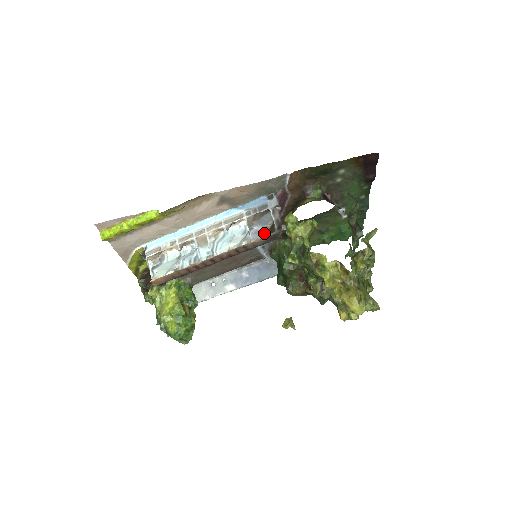
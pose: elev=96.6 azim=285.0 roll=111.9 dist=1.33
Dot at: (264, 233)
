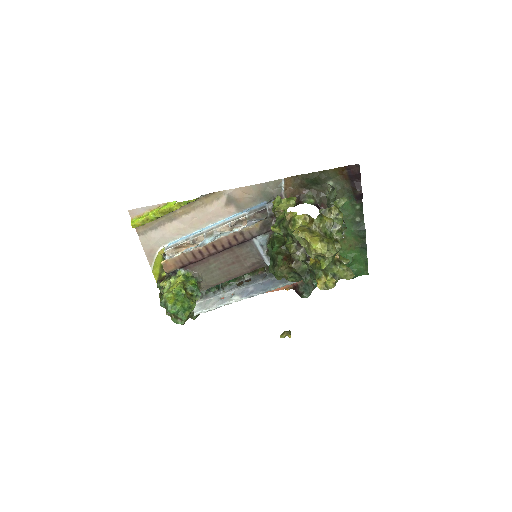
Dot at: (258, 221)
